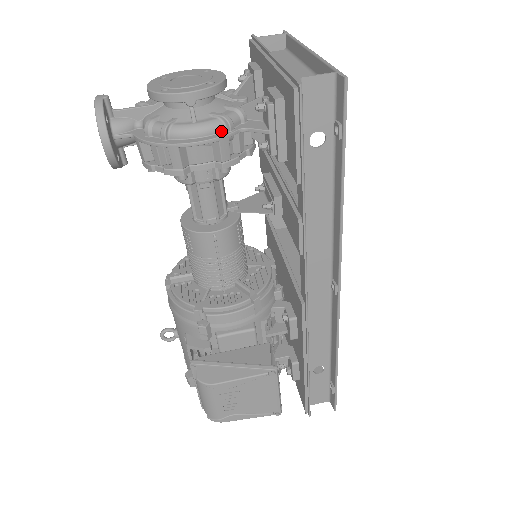
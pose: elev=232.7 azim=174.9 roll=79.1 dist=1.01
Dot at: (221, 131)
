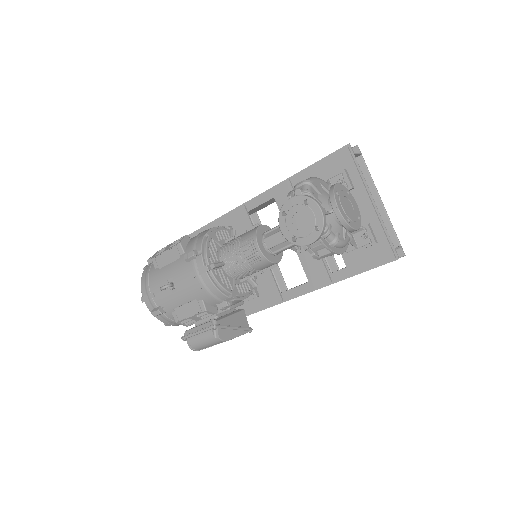
Dot at: occluded
